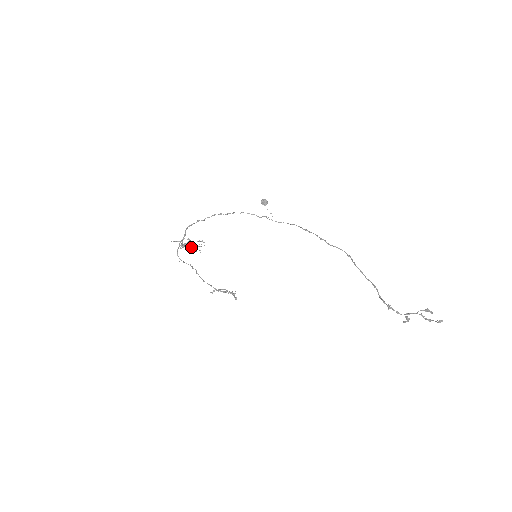
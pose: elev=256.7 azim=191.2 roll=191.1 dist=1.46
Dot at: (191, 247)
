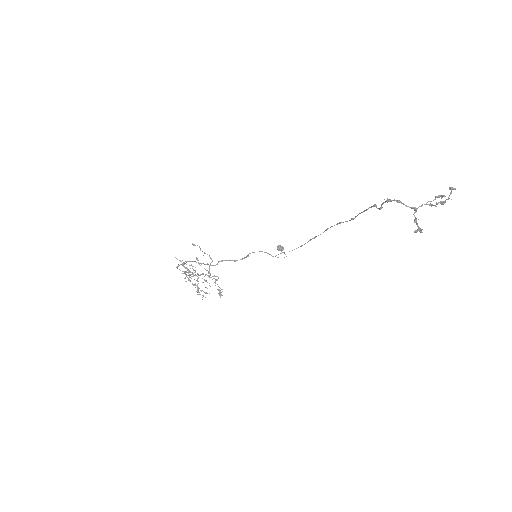
Dot at: (195, 284)
